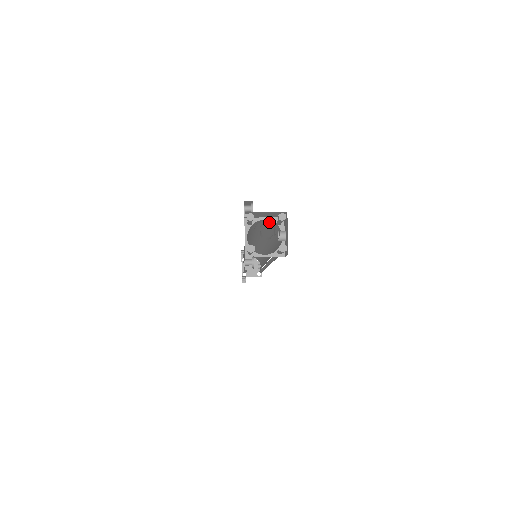
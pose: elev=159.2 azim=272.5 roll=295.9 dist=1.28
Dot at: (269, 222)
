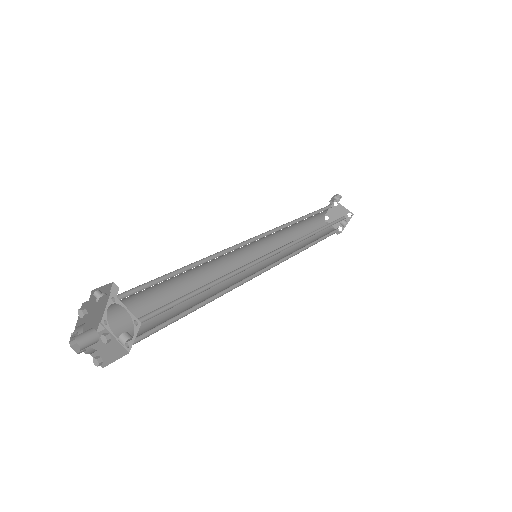
Dot at: occluded
